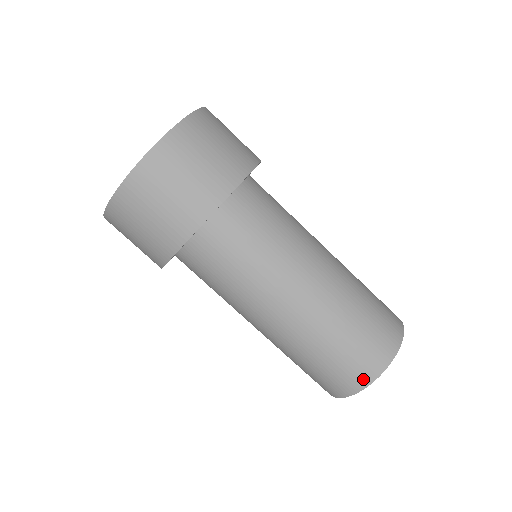
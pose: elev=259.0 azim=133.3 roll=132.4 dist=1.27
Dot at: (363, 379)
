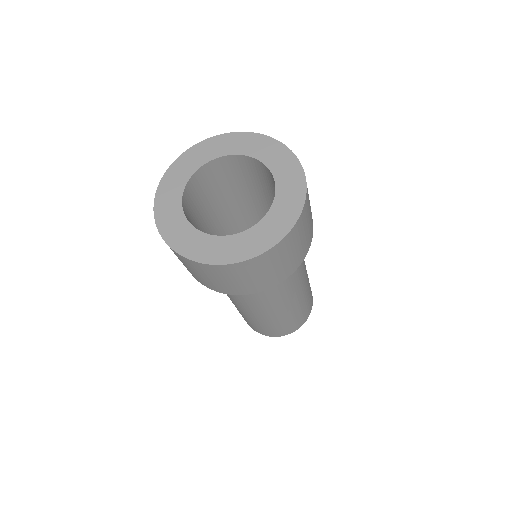
Dot at: (297, 328)
